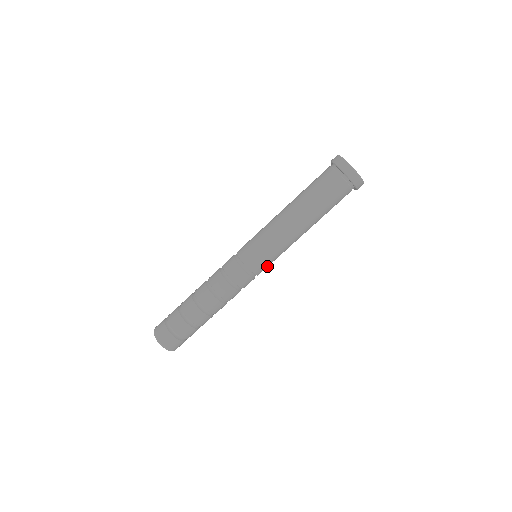
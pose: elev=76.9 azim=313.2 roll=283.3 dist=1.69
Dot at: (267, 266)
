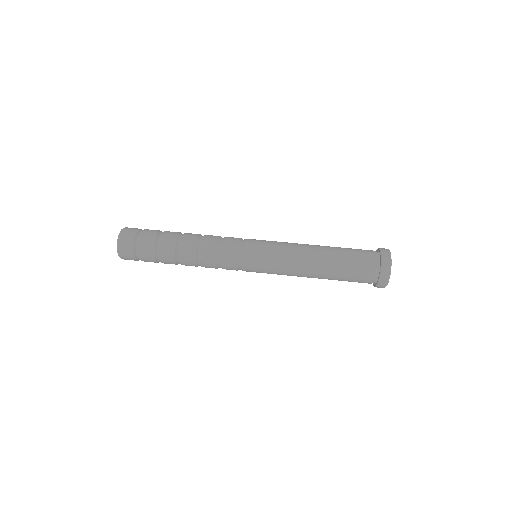
Dot at: (257, 259)
